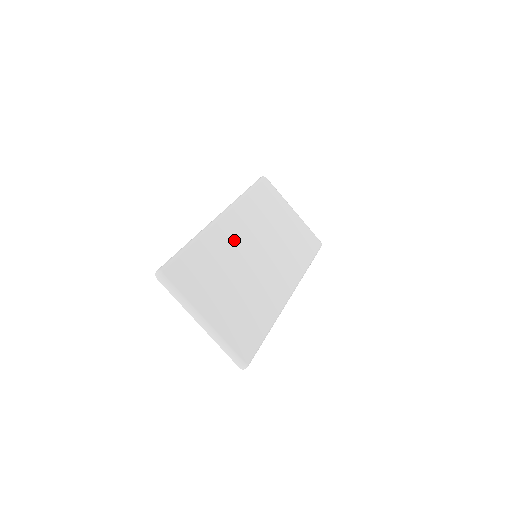
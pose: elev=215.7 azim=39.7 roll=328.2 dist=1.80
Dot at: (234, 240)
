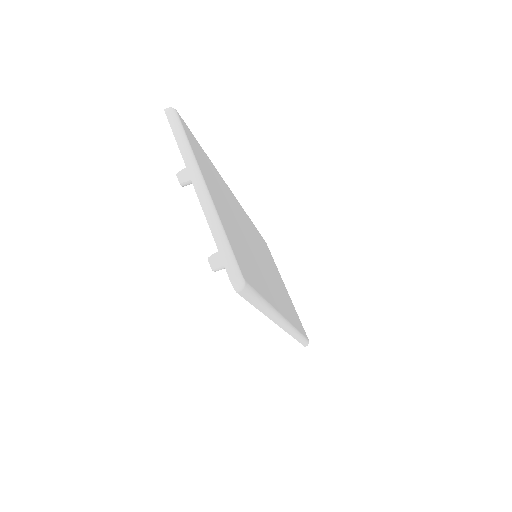
Dot at: (241, 216)
